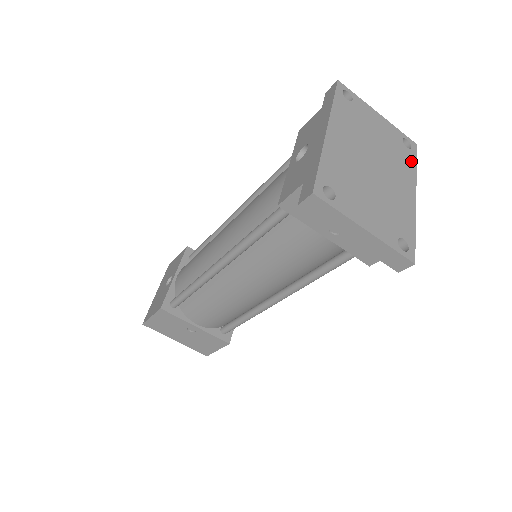
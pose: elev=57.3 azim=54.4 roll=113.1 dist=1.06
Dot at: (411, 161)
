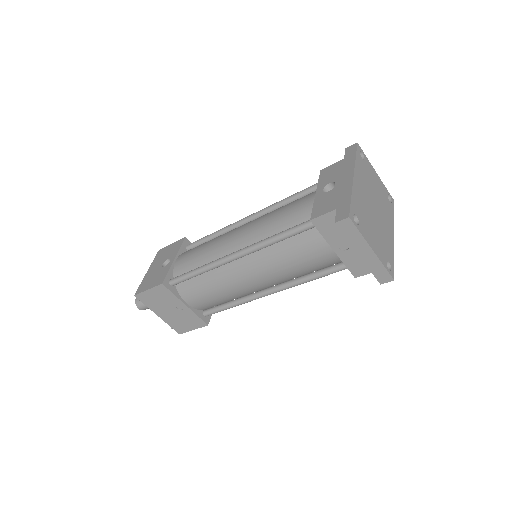
Dot at: (392, 211)
